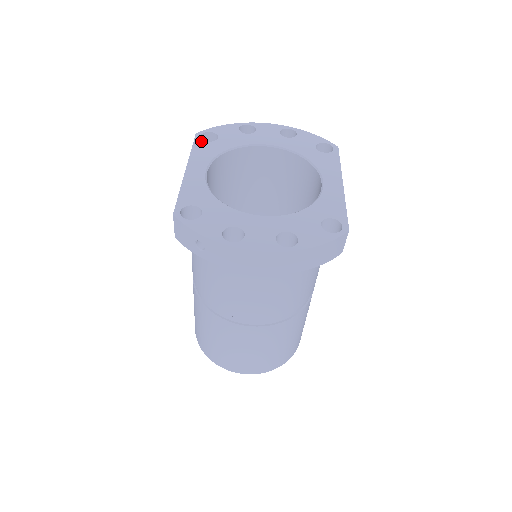
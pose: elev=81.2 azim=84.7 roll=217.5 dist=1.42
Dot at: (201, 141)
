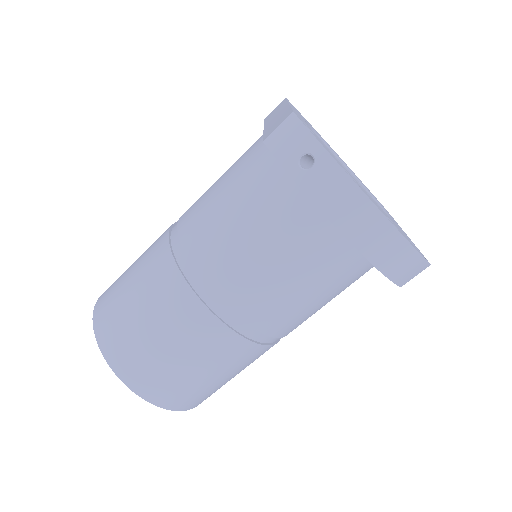
Dot at: (292, 105)
